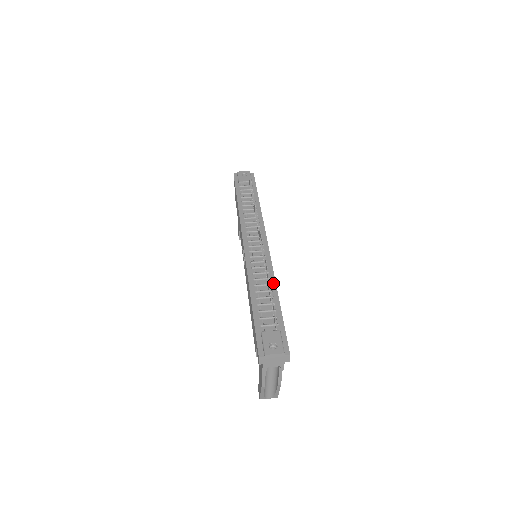
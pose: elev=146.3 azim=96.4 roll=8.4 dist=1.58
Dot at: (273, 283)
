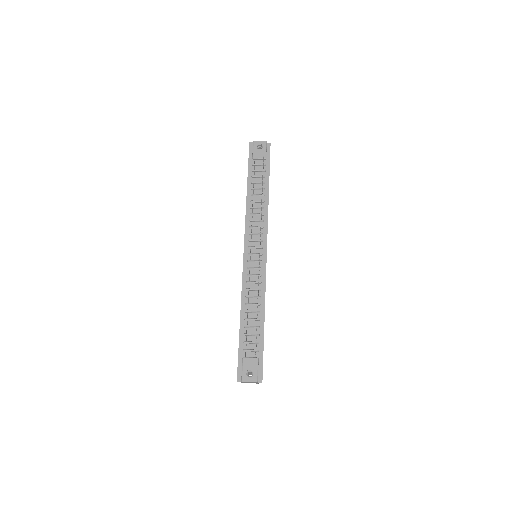
Dot at: (263, 303)
